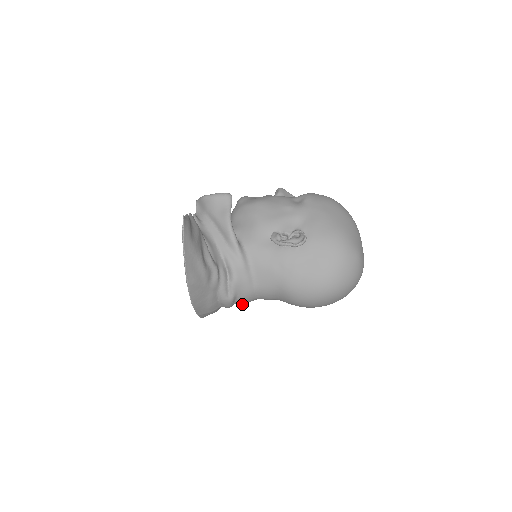
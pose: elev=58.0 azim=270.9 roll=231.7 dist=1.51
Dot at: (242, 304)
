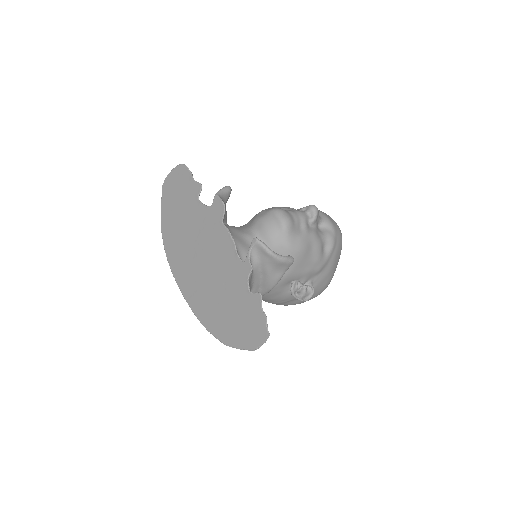
Dot at: occluded
